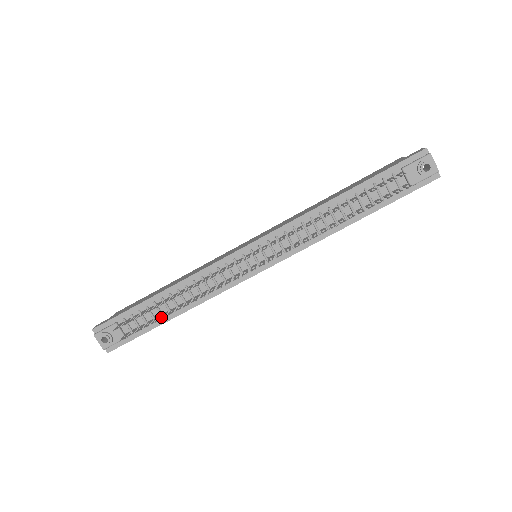
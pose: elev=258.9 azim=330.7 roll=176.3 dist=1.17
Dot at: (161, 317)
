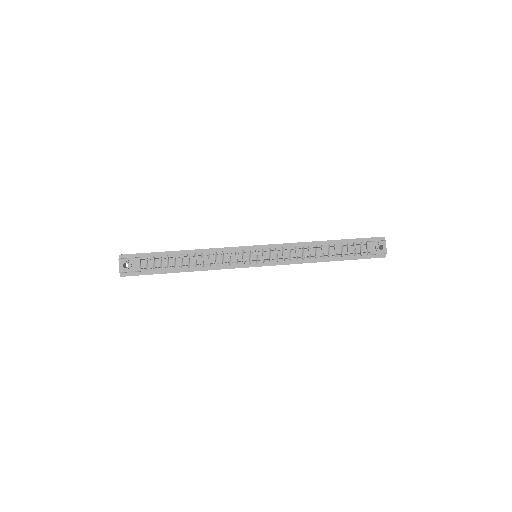
Dot at: (177, 266)
